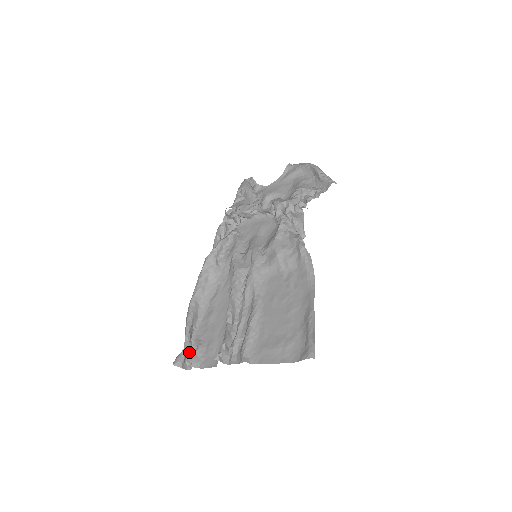
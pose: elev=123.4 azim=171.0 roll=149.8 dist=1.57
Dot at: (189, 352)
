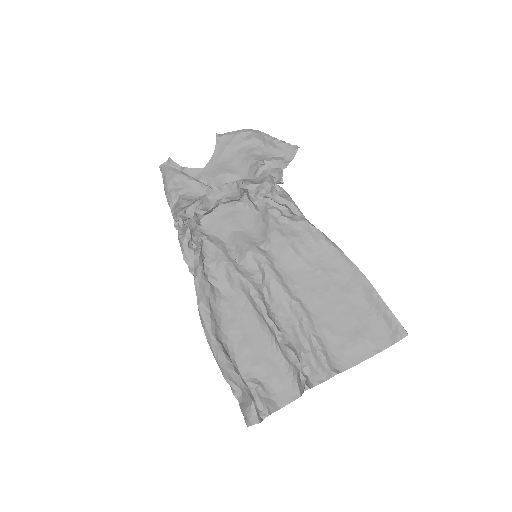
Dot at: occluded
